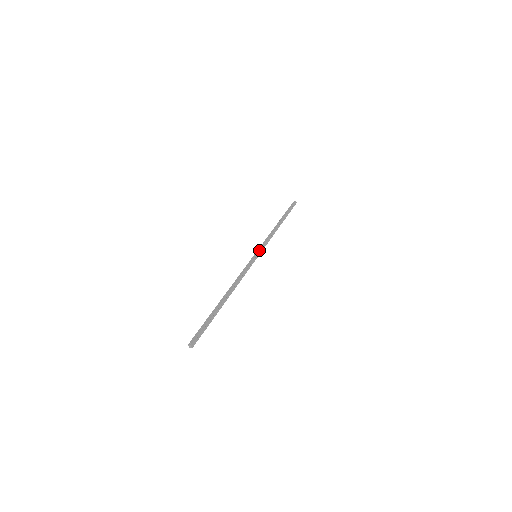
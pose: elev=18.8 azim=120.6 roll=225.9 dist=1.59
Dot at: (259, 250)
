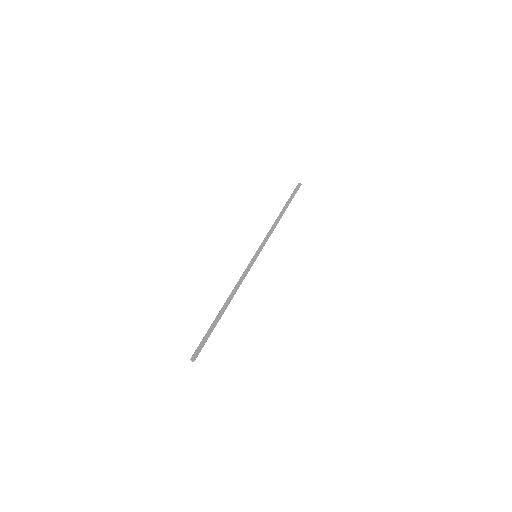
Dot at: (259, 249)
